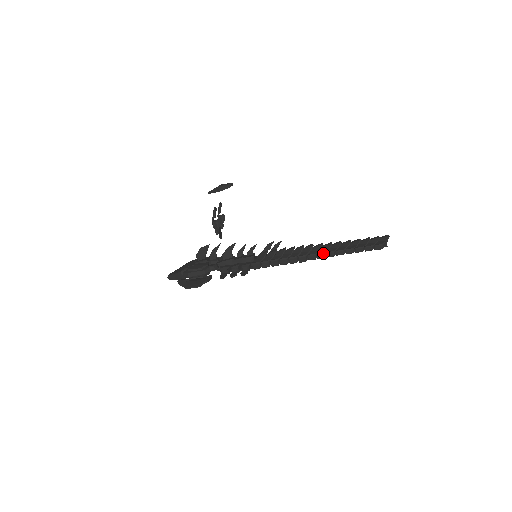
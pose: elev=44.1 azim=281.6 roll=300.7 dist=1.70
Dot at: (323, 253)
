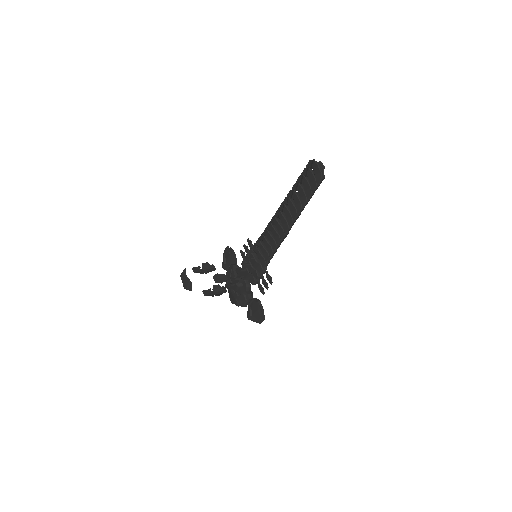
Dot at: (292, 223)
